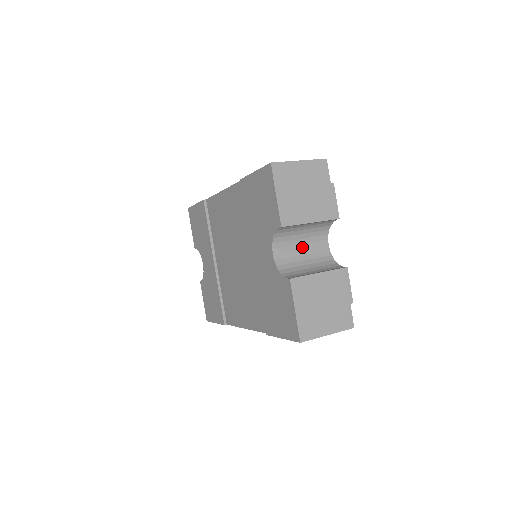
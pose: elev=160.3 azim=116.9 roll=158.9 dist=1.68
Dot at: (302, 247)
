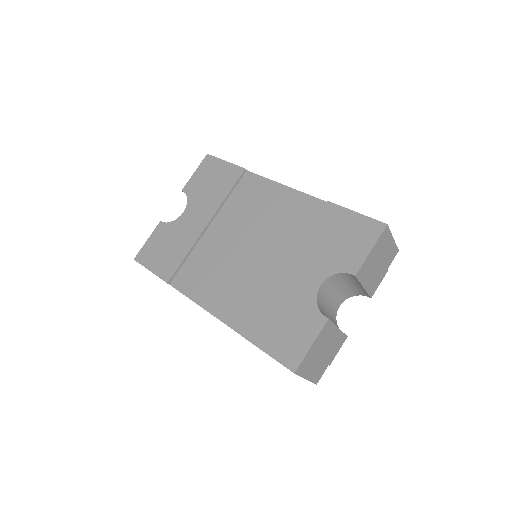
Dot at: (332, 295)
